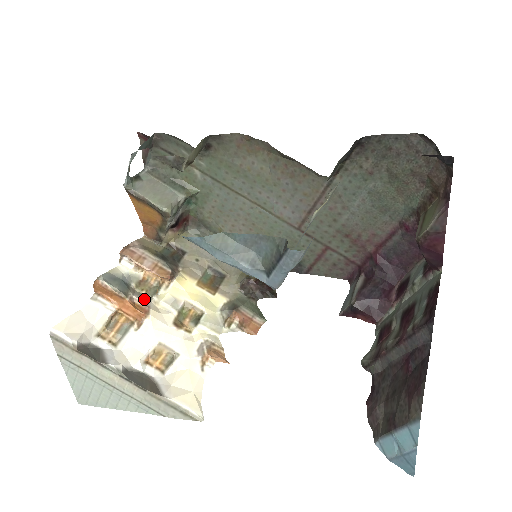
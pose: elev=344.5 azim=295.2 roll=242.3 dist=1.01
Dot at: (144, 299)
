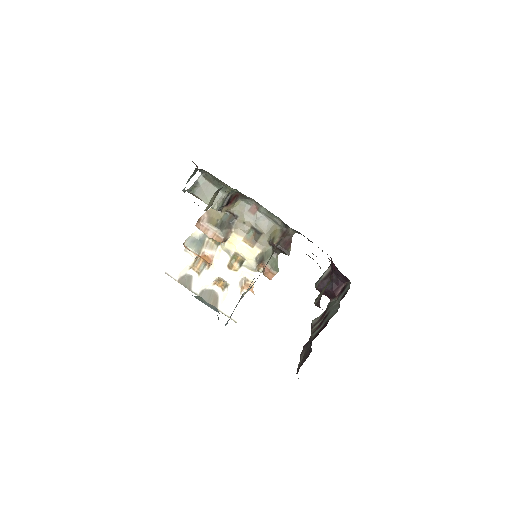
Dot at: (212, 250)
